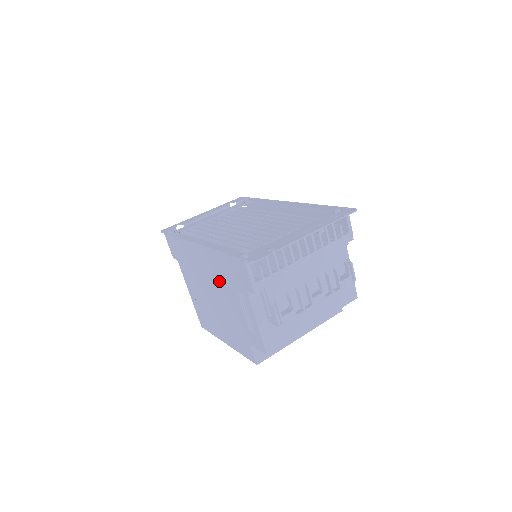
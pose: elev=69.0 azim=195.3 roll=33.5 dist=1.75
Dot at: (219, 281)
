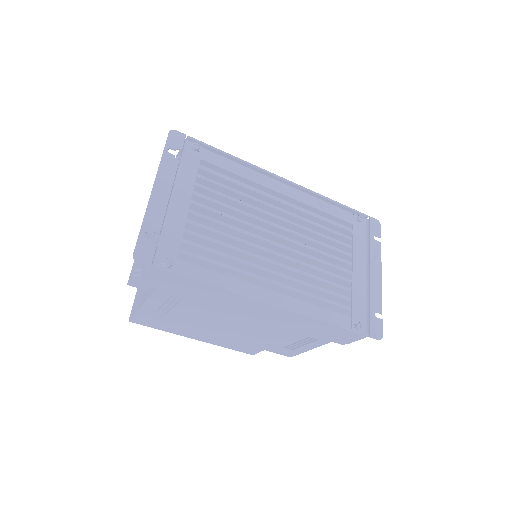
Dot at: (276, 326)
